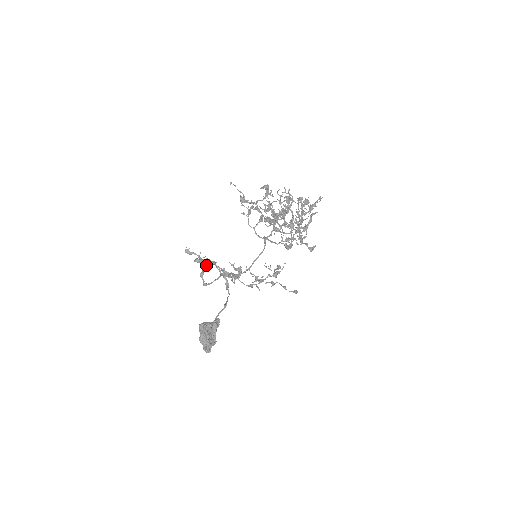
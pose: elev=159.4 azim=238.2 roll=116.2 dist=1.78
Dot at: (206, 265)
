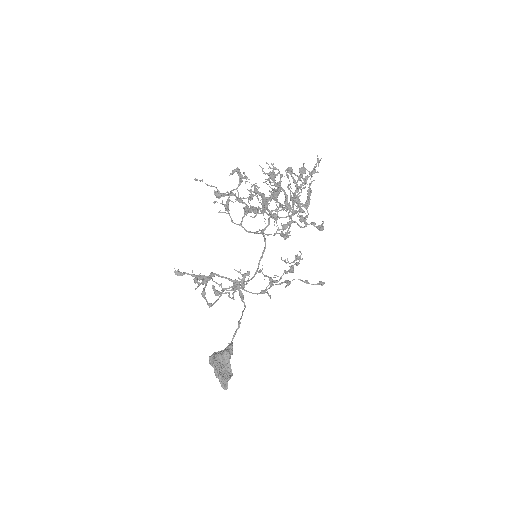
Dot at: (198, 285)
